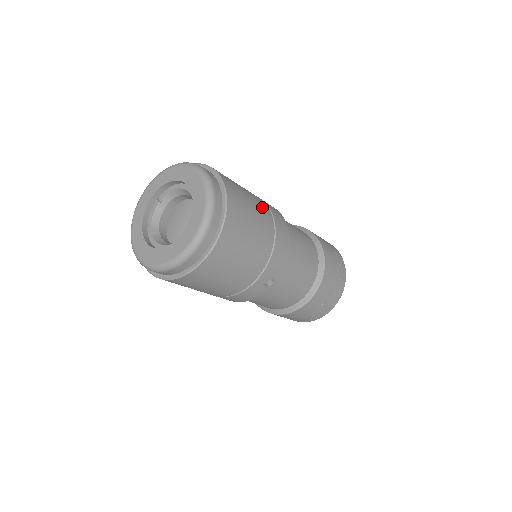
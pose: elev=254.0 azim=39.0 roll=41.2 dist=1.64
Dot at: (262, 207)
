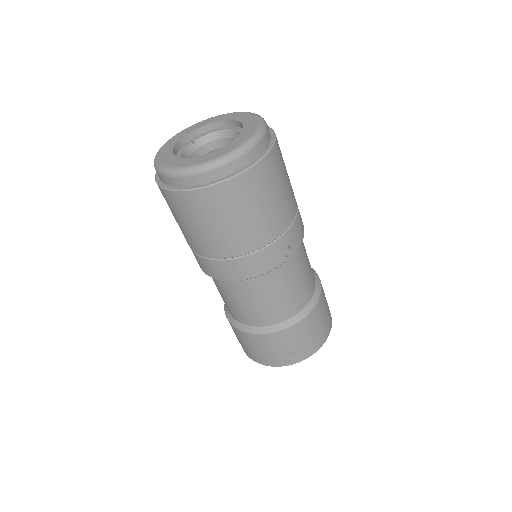
Dot at: occluded
